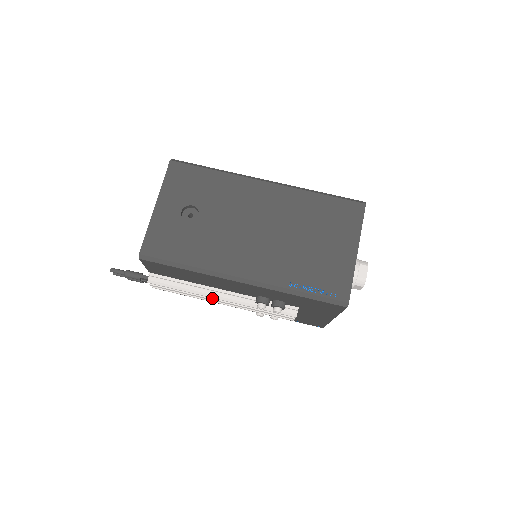
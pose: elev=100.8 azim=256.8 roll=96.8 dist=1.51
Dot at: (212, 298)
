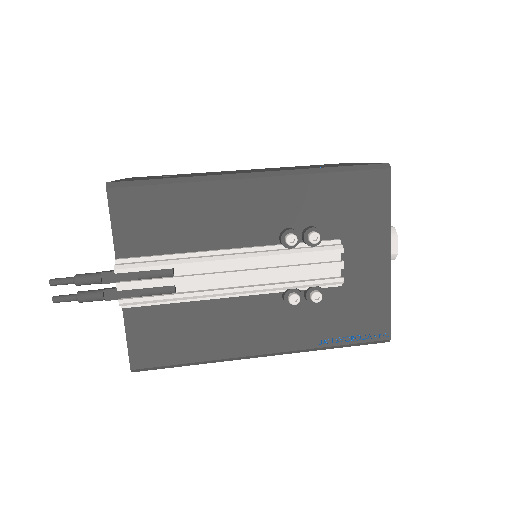
Dot at: (217, 273)
